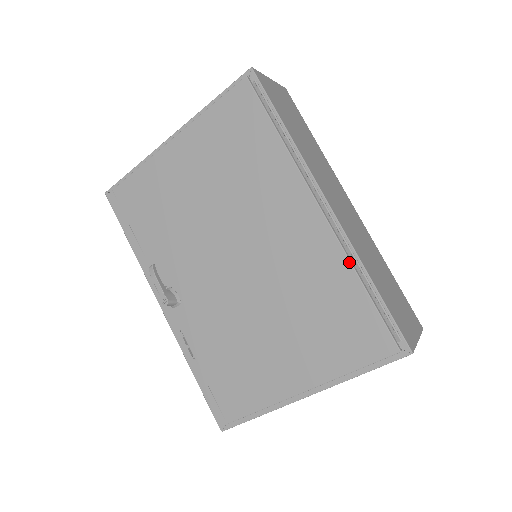
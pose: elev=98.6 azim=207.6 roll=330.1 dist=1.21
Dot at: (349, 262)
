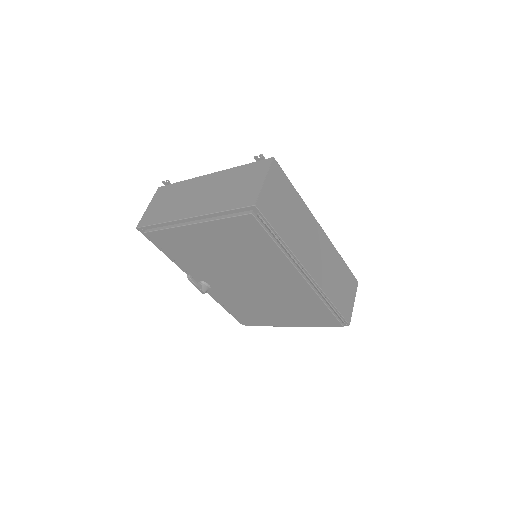
Dot at: (320, 299)
